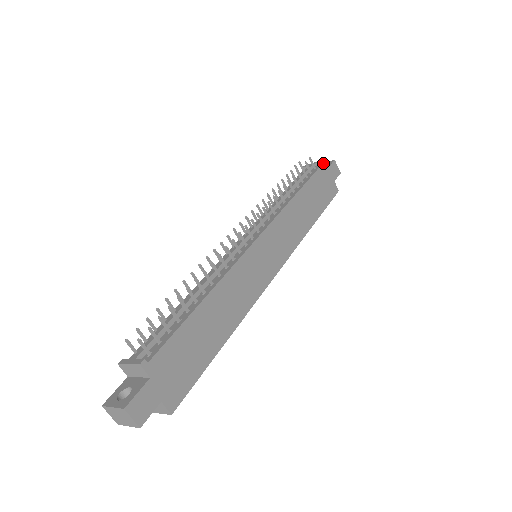
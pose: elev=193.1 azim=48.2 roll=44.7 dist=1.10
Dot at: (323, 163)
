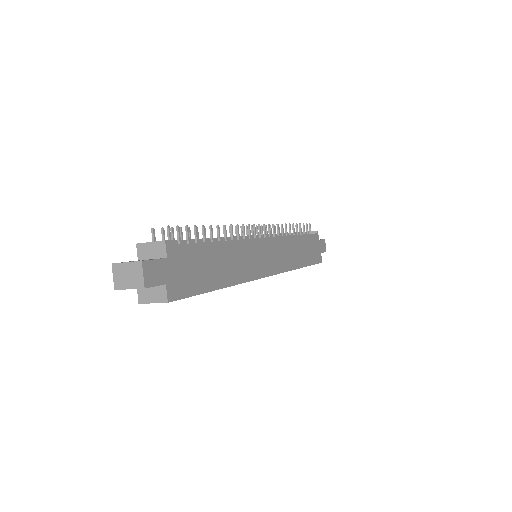
Dot at: occluded
